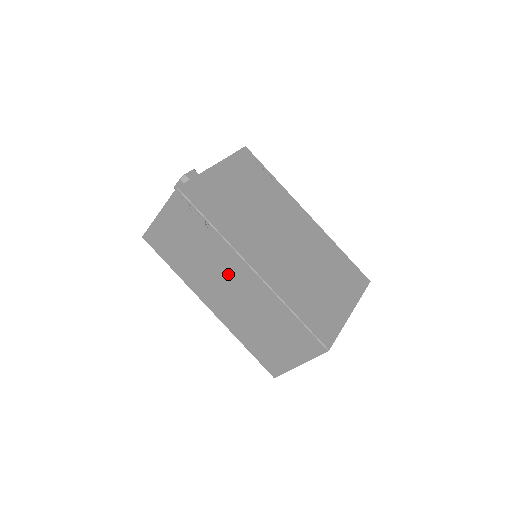
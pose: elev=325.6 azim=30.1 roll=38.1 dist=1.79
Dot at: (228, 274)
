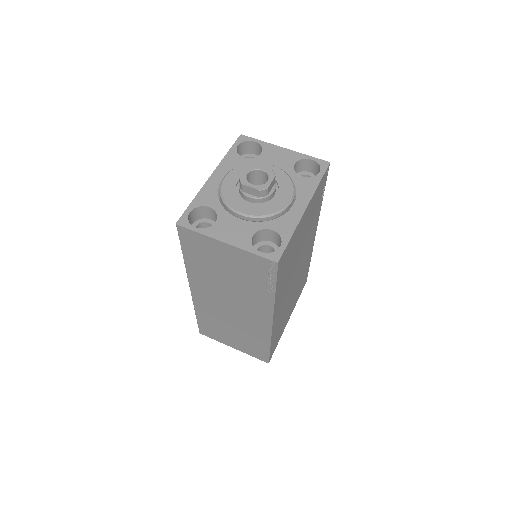
Dot at: (244, 305)
